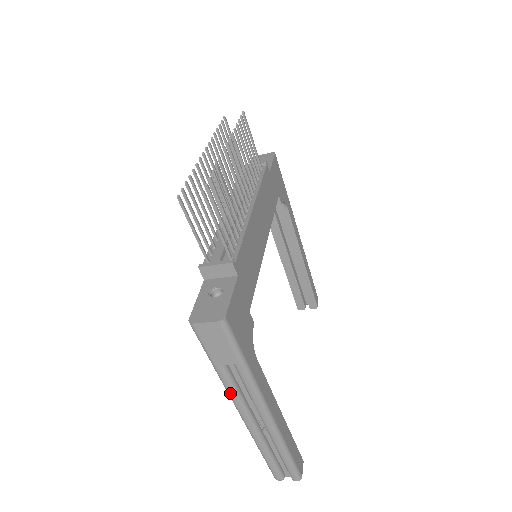
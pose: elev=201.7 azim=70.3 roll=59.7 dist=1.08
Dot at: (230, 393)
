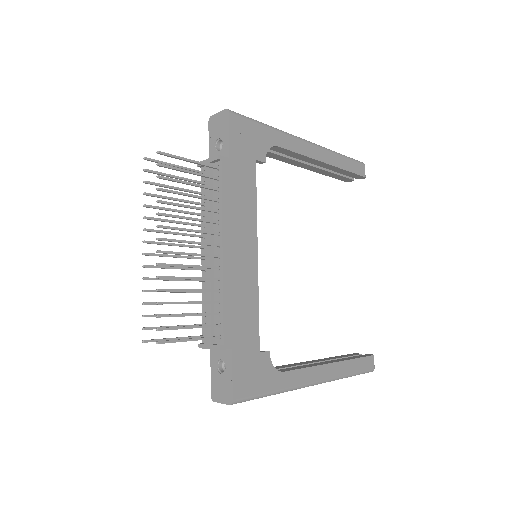
Dot at: occluded
